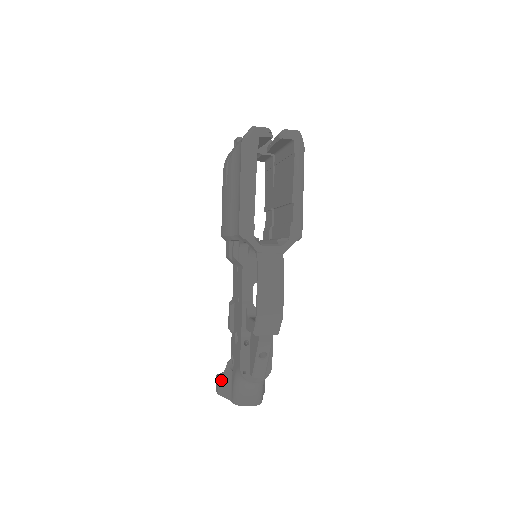
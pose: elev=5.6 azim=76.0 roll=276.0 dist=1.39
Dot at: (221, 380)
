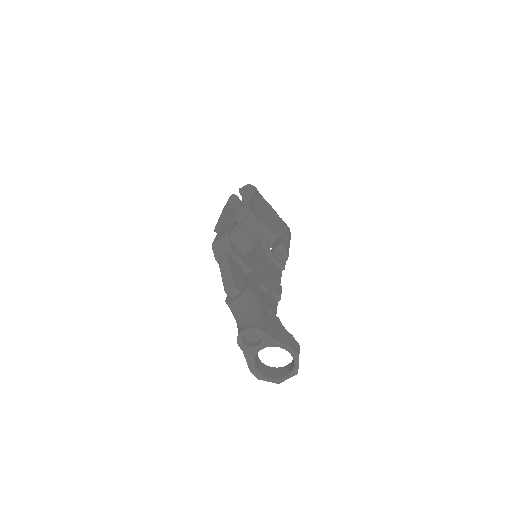
Dot at: occluded
